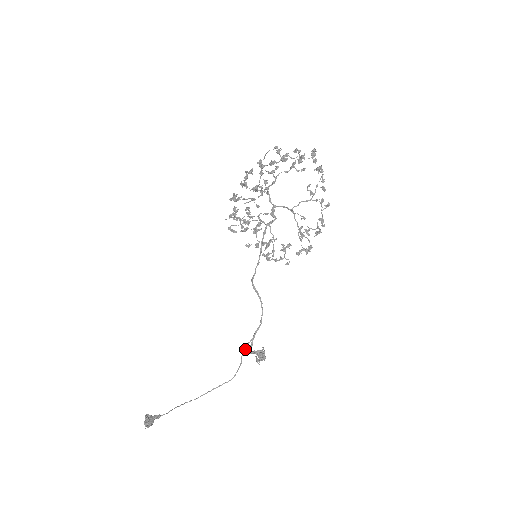
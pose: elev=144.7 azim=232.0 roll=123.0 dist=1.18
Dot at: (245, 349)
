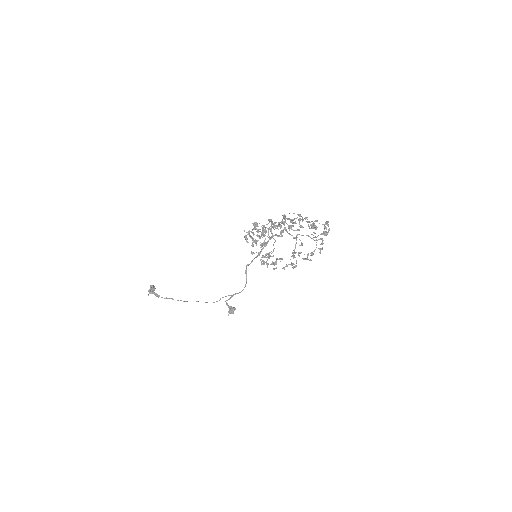
Dot at: occluded
